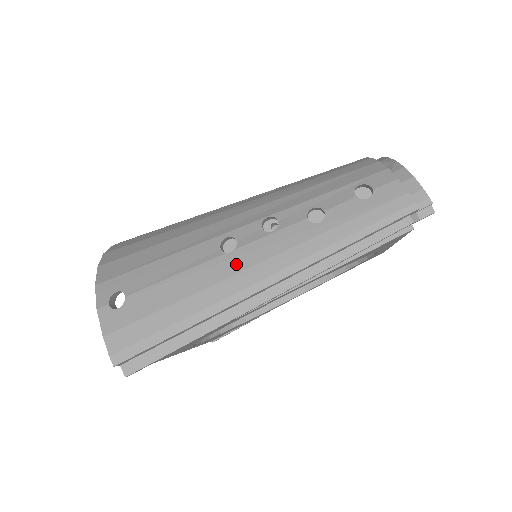
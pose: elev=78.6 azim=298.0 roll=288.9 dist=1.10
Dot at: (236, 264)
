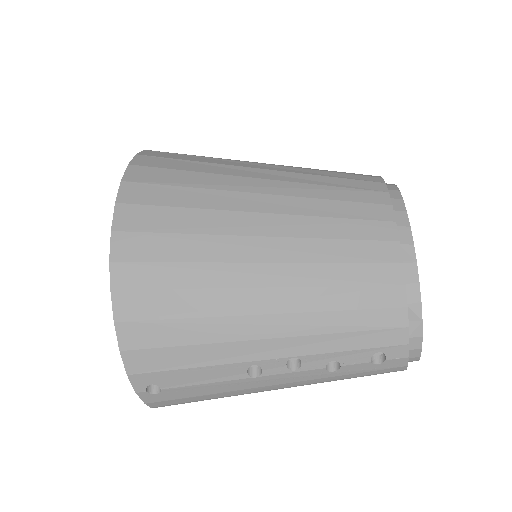
Dot at: (258, 384)
